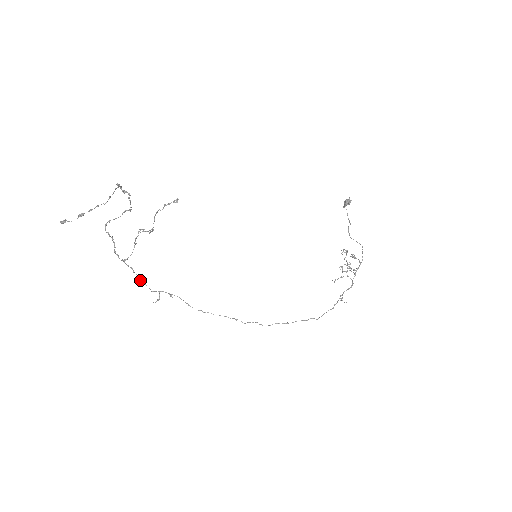
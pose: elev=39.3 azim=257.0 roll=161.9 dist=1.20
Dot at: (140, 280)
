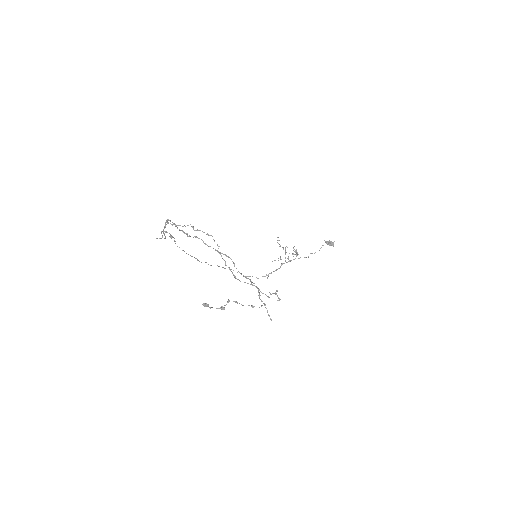
Dot at: (163, 230)
